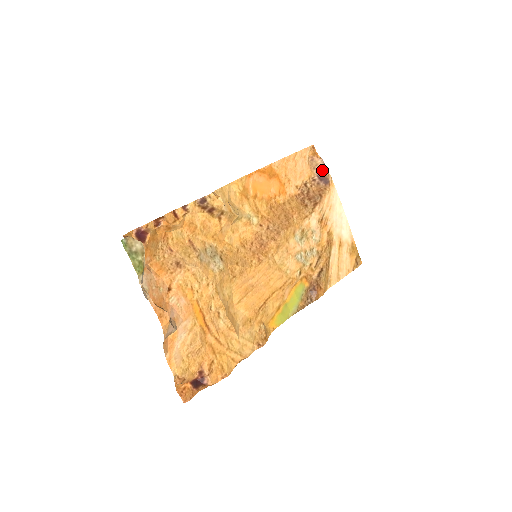
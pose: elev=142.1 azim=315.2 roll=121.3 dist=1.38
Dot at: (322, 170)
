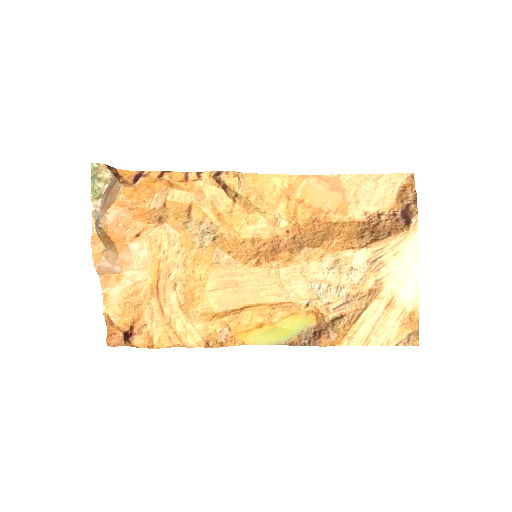
Dot at: (410, 206)
